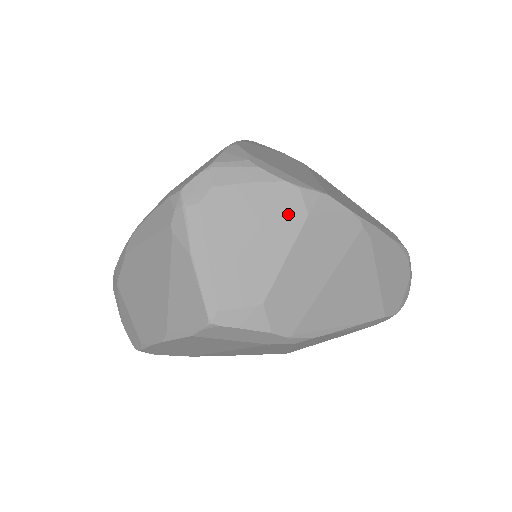
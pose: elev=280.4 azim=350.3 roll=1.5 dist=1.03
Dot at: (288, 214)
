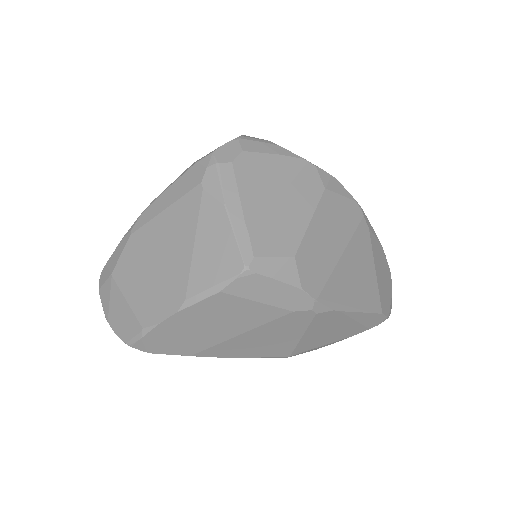
Dot at: (308, 184)
